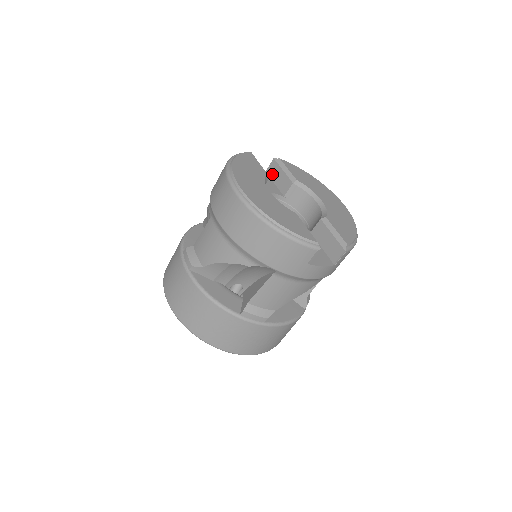
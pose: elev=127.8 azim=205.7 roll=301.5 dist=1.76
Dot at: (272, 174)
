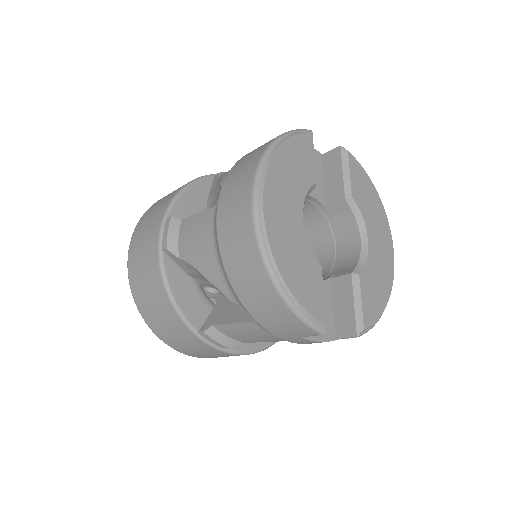
Dot at: (327, 165)
